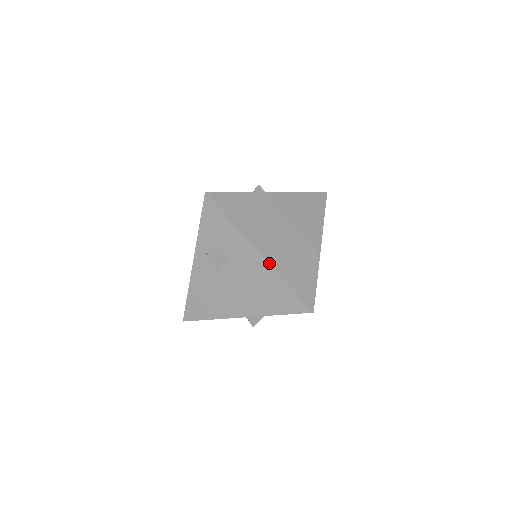
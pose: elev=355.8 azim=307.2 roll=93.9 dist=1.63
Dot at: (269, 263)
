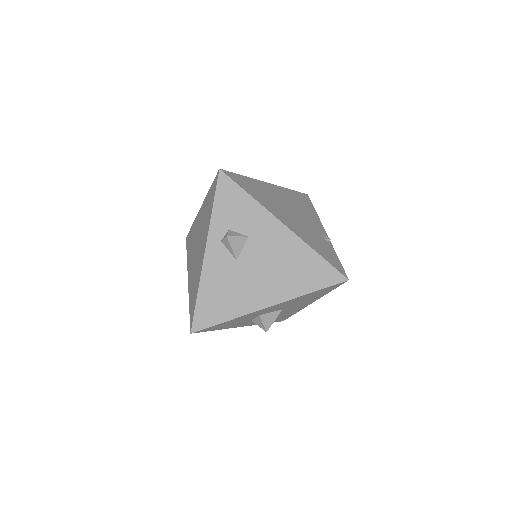
Dot at: (296, 235)
